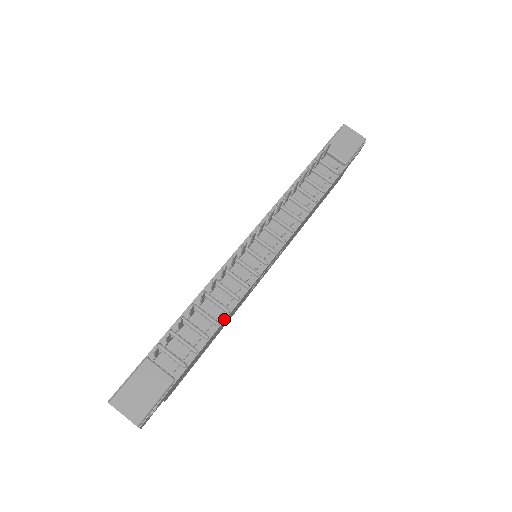
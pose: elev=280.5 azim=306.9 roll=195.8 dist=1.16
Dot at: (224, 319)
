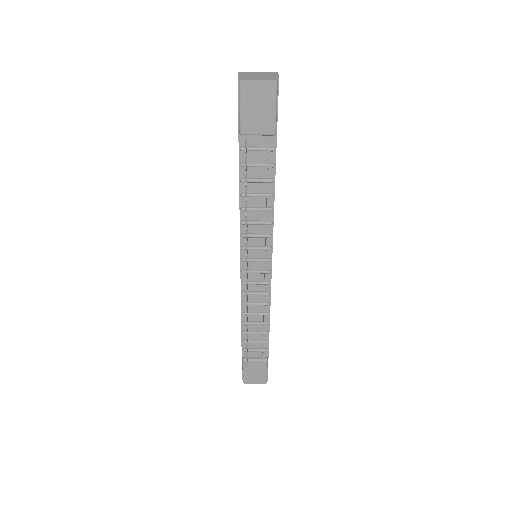
Dot at: (269, 318)
